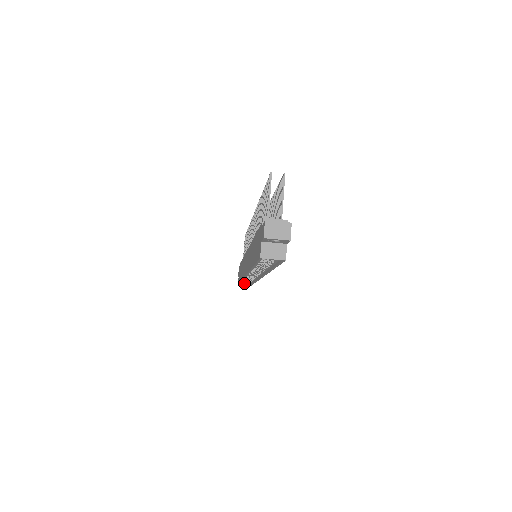
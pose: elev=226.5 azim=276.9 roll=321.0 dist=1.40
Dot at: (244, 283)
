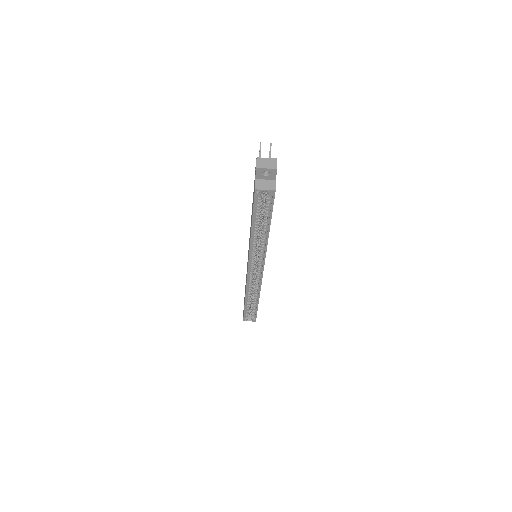
Dot at: (249, 319)
